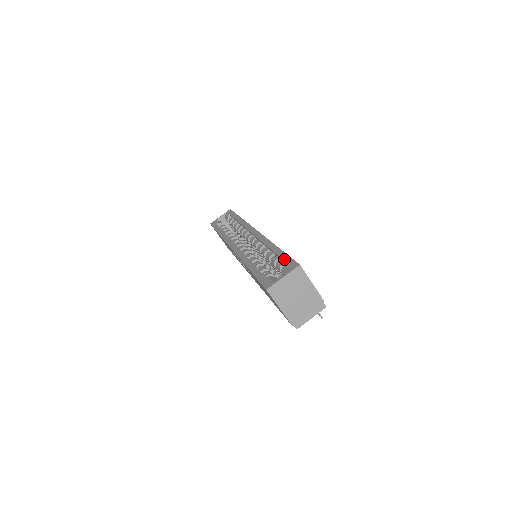
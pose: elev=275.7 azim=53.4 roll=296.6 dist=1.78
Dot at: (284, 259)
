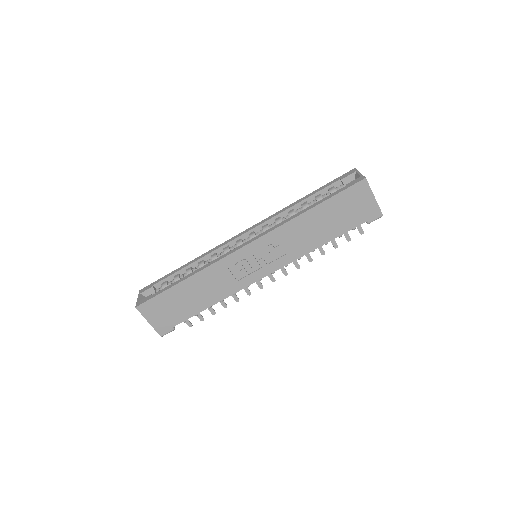
Dot at: (333, 182)
